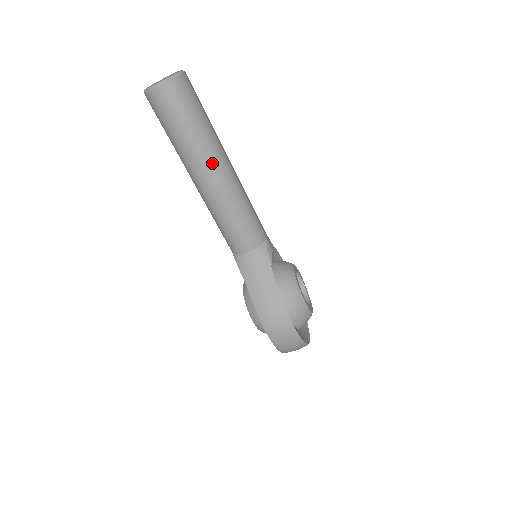
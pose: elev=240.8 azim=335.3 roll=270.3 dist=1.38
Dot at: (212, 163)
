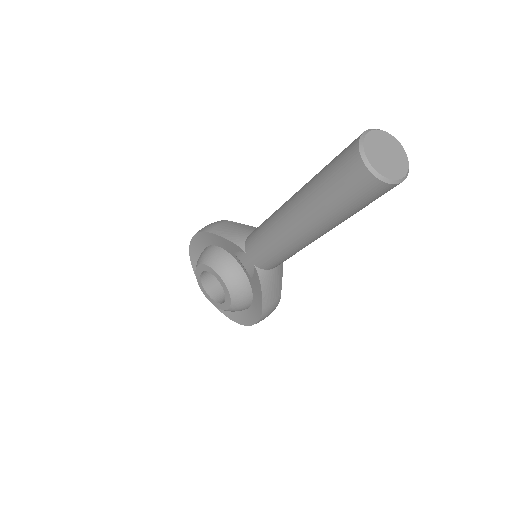
Dot at: occluded
